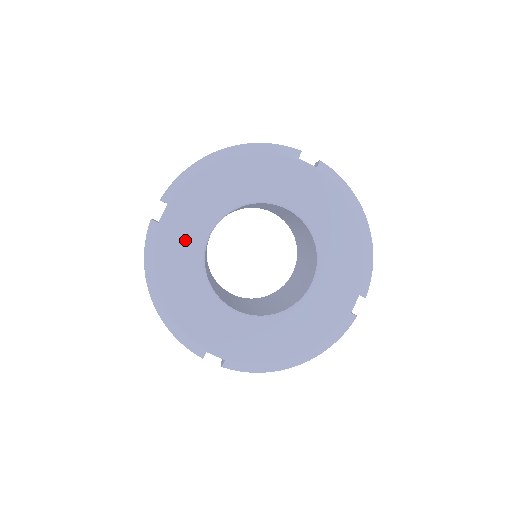
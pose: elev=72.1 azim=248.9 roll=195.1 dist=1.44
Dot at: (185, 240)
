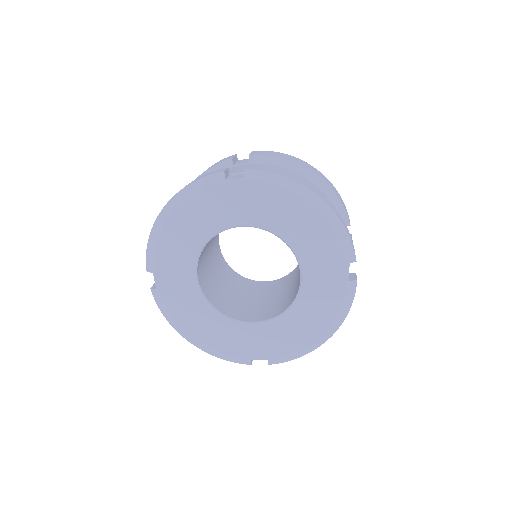
Dot at: (182, 292)
